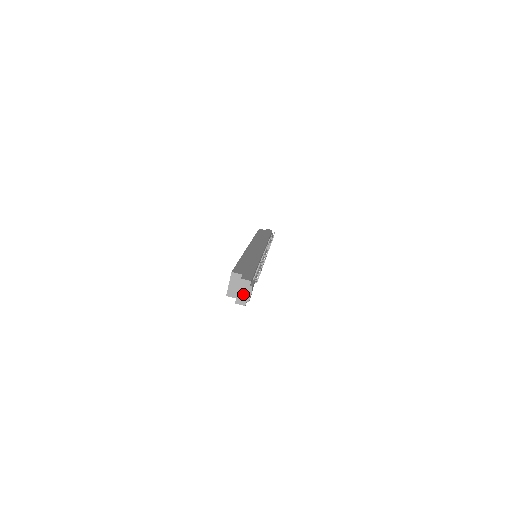
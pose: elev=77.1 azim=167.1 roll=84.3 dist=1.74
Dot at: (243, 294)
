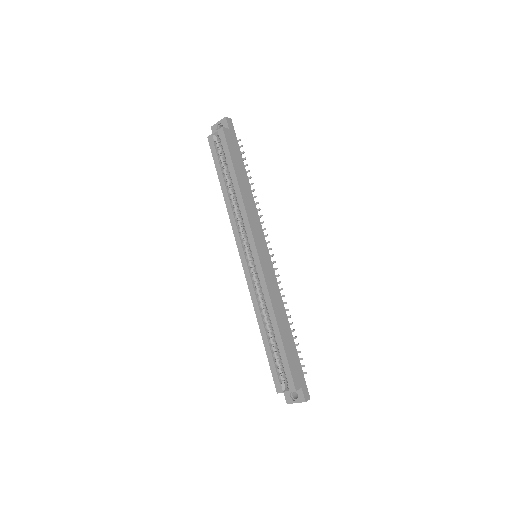
Dot at: occluded
